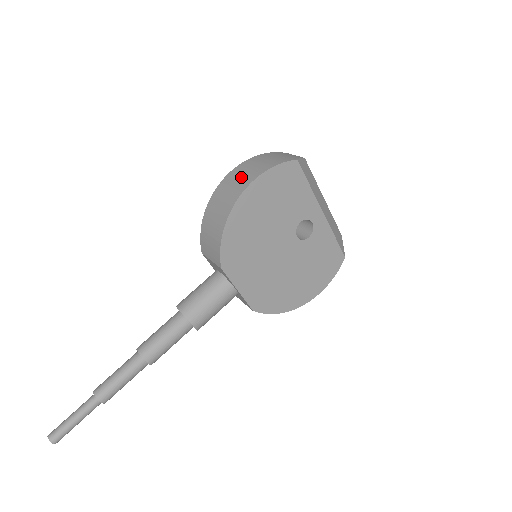
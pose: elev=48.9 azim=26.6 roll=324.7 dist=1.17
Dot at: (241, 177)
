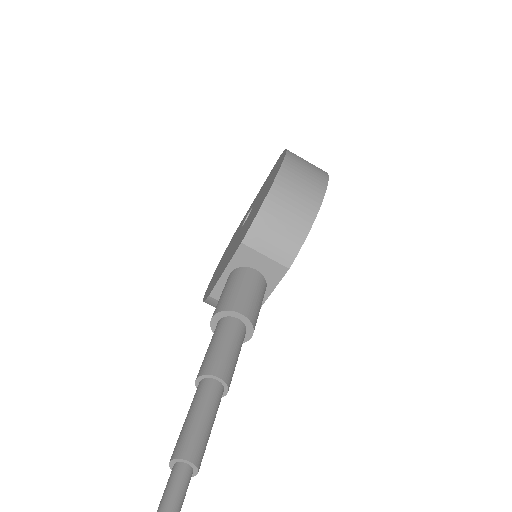
Dot at: (308, 172)
